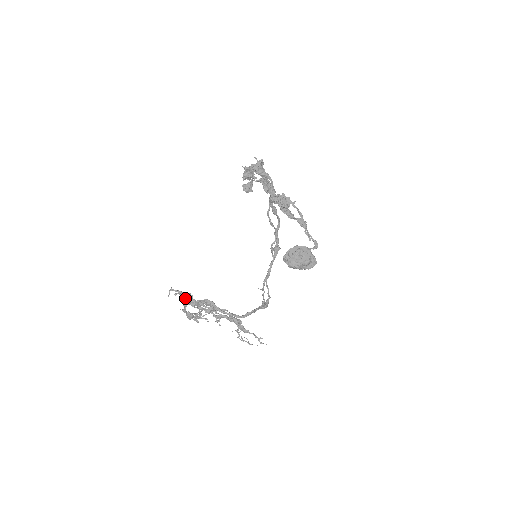
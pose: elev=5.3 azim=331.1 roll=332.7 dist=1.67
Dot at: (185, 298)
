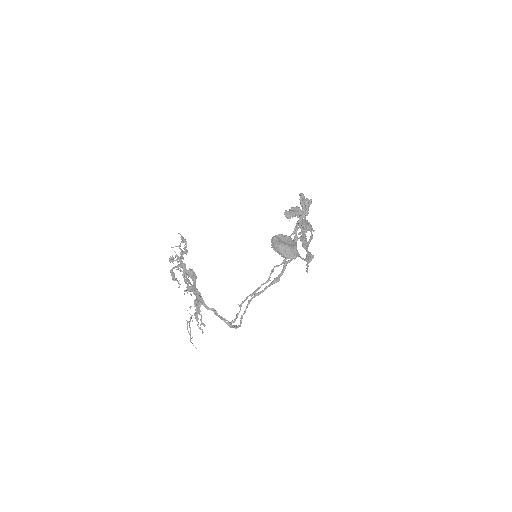
Dot at: (182, 241)
